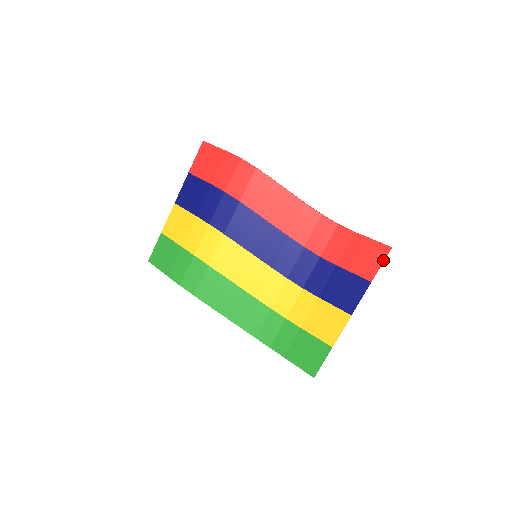
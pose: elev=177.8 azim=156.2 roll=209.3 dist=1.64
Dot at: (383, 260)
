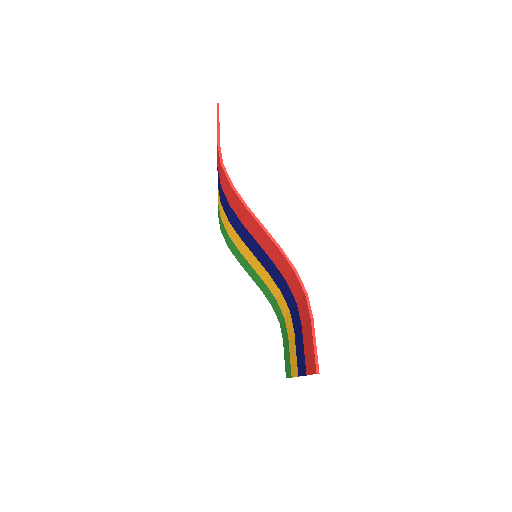
Dot at: occluded
